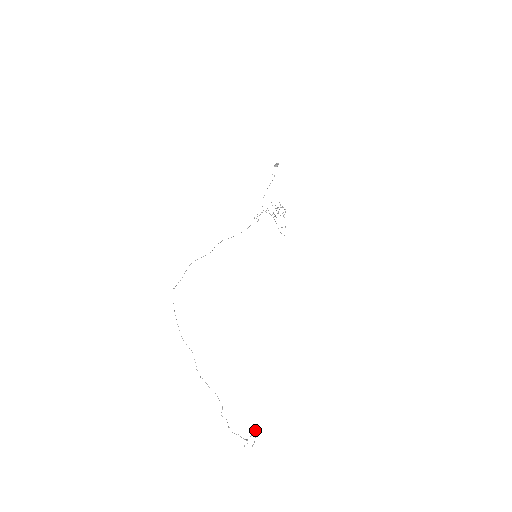
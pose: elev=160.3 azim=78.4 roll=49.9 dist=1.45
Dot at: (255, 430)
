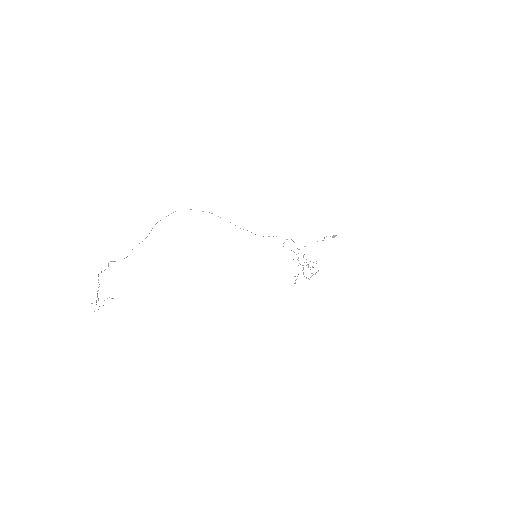
Dot at: occluded
